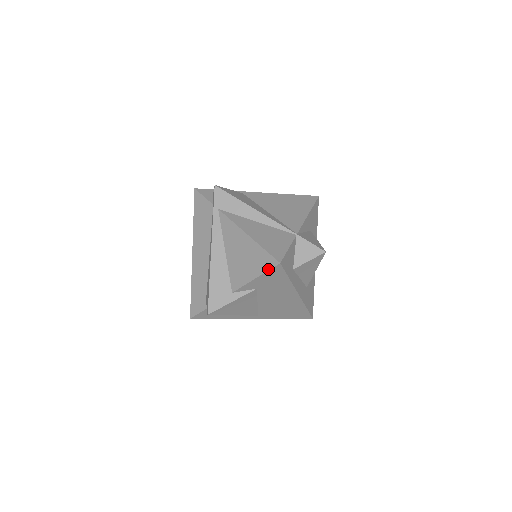
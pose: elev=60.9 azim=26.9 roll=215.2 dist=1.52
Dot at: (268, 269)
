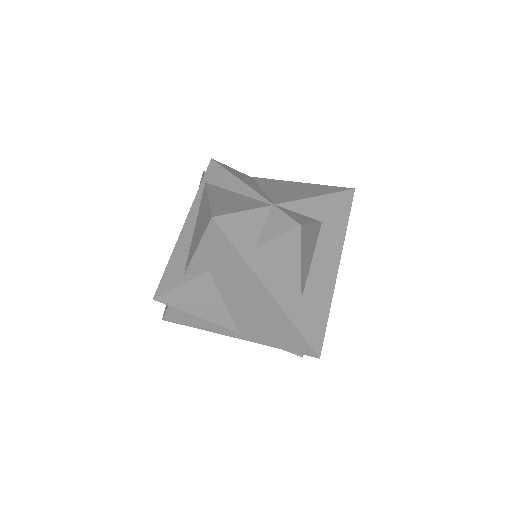
Dot at: (205, 230)
